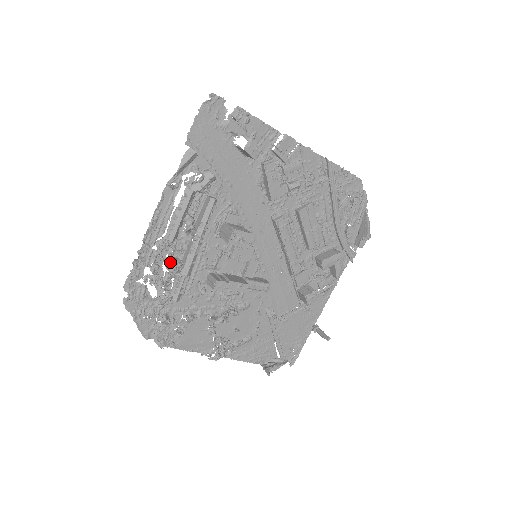
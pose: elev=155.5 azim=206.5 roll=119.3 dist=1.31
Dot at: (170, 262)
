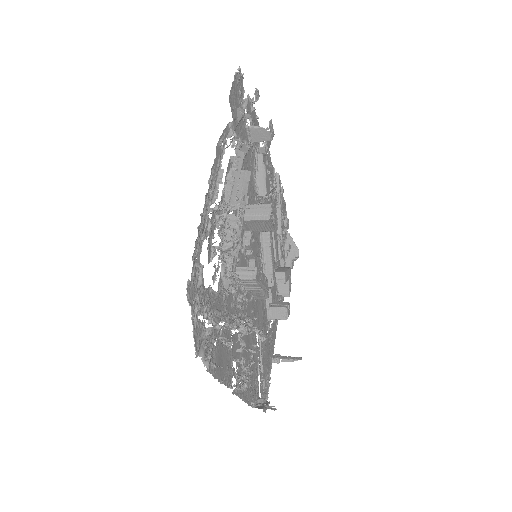
Dot at: (231, 233)
